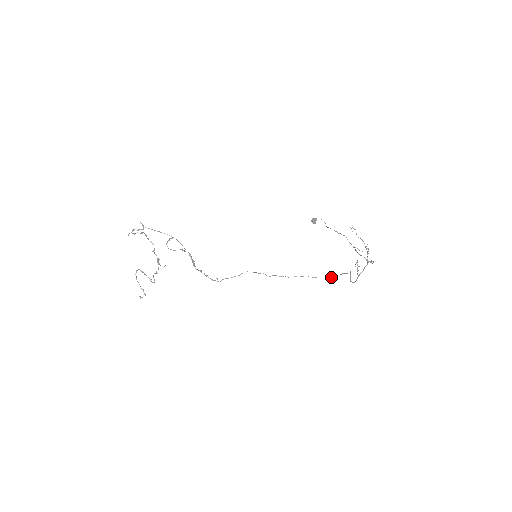
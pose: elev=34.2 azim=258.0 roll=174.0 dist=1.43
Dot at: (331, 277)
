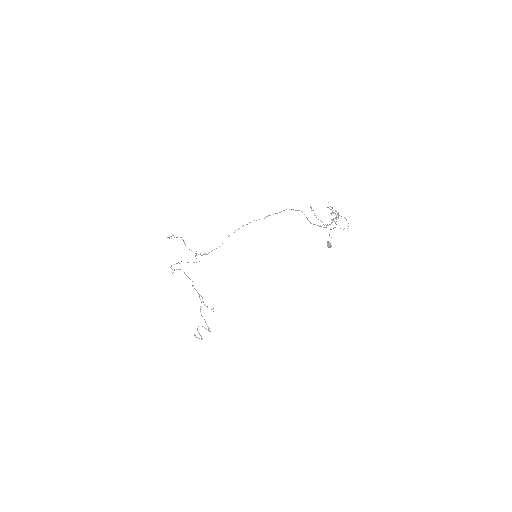
Dot at: (277, 213)
